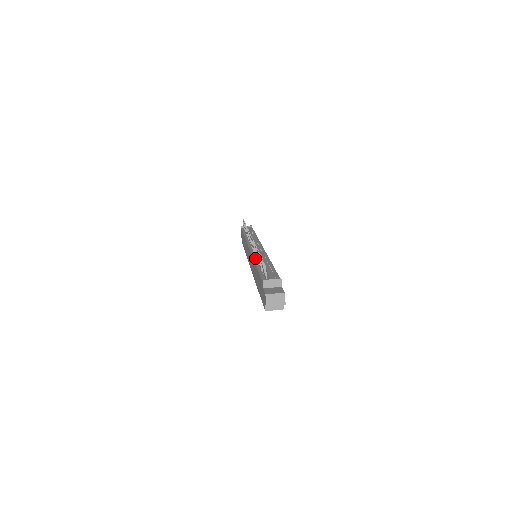
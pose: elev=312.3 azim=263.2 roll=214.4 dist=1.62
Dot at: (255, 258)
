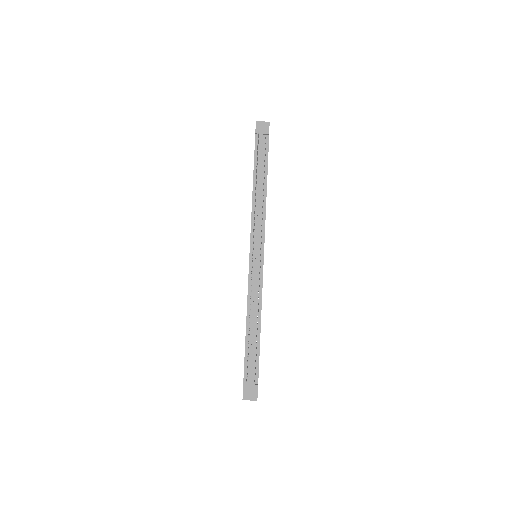
Dot at: (249, 304)
